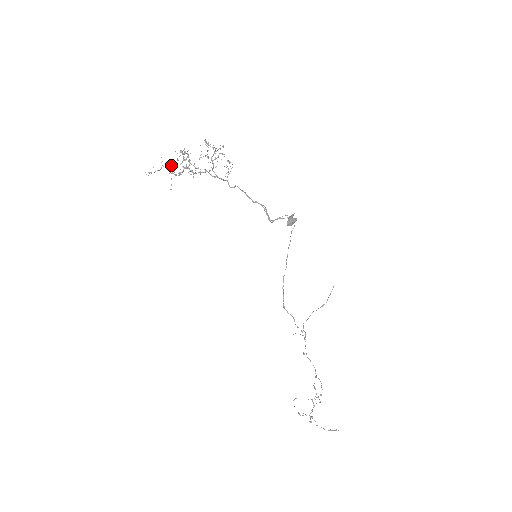
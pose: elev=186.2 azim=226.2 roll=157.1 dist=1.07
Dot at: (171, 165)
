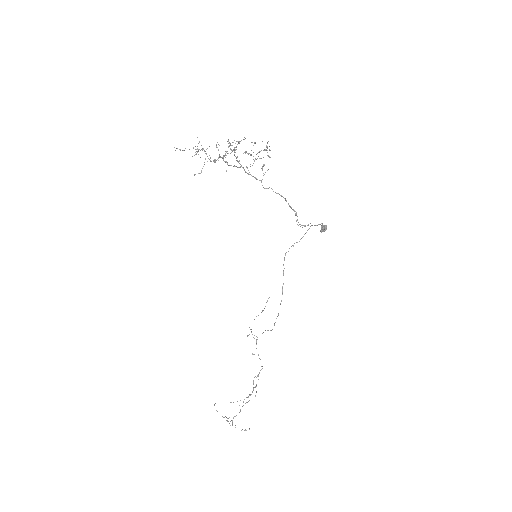
Dot at: (202, 149)
